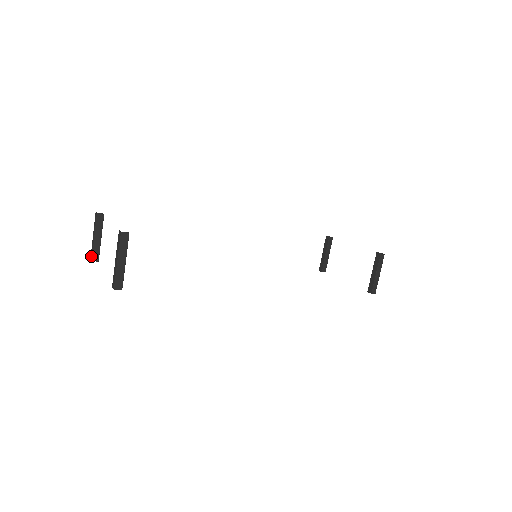
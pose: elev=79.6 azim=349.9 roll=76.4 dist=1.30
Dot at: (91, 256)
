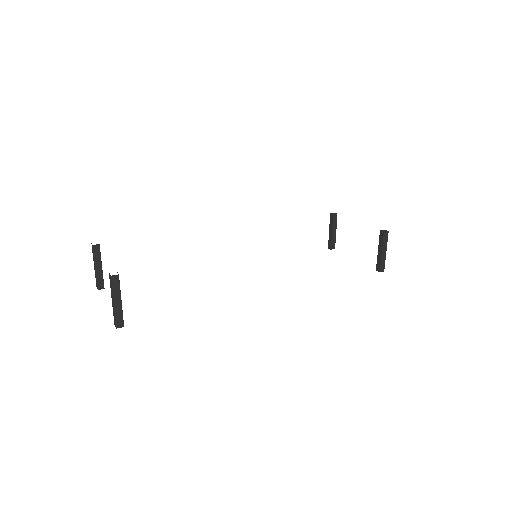
Dot at: (96, 285)
